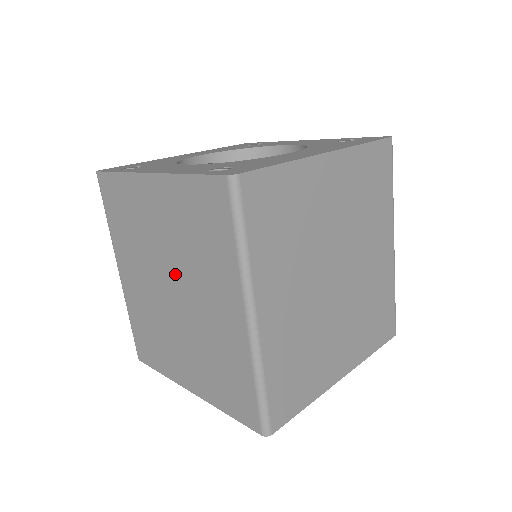
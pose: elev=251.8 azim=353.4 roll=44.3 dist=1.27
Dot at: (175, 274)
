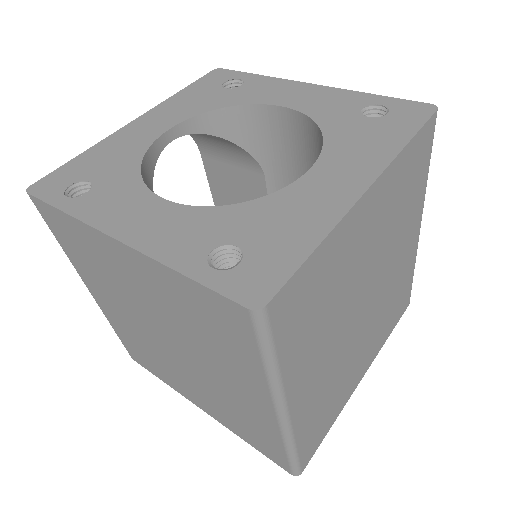
Dot at: (172, 336)
